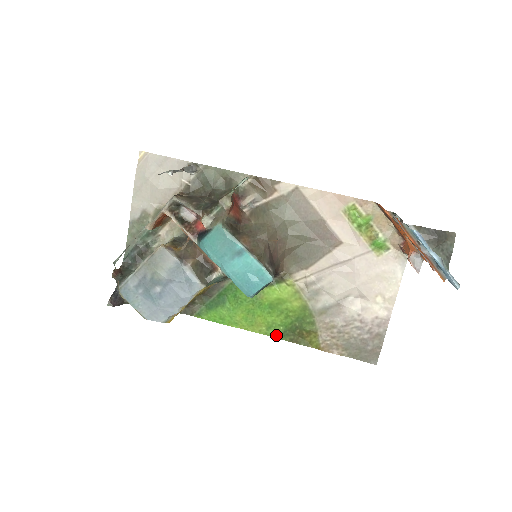
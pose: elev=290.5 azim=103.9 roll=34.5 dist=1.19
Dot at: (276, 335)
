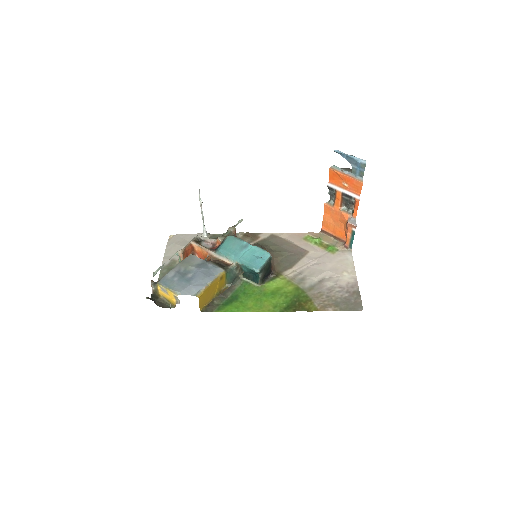
Dot at: (282, 310)
